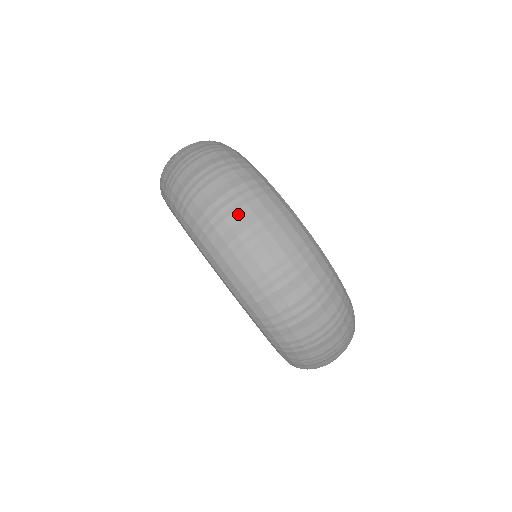
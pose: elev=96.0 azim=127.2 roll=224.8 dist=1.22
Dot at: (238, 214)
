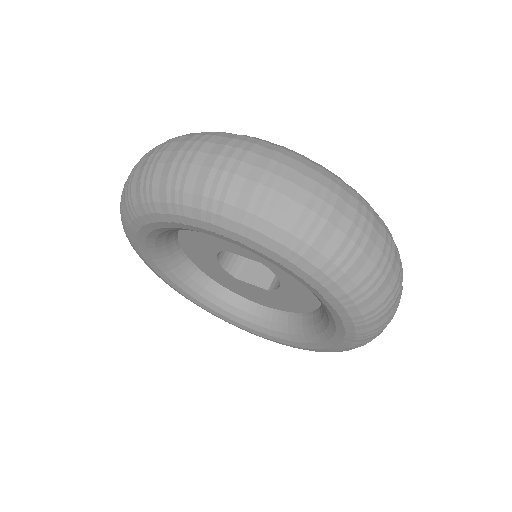
Dot at: (338, 210)
